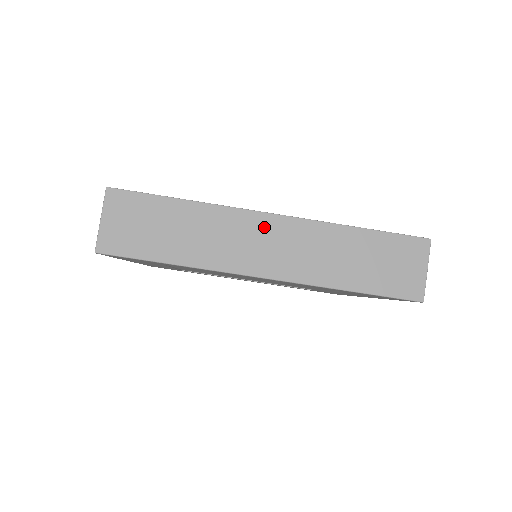
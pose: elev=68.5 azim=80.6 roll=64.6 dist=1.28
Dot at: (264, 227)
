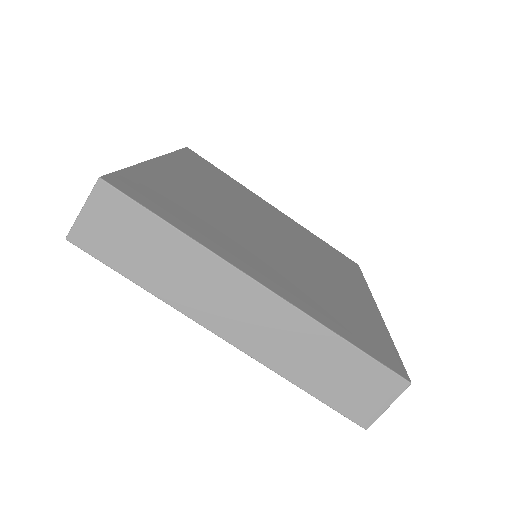
Dot at: (248, 294)
